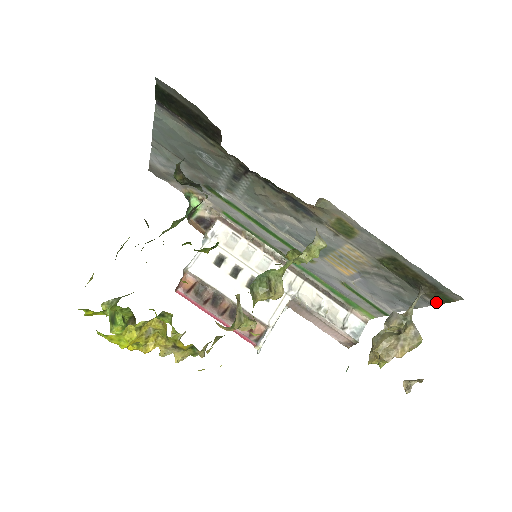
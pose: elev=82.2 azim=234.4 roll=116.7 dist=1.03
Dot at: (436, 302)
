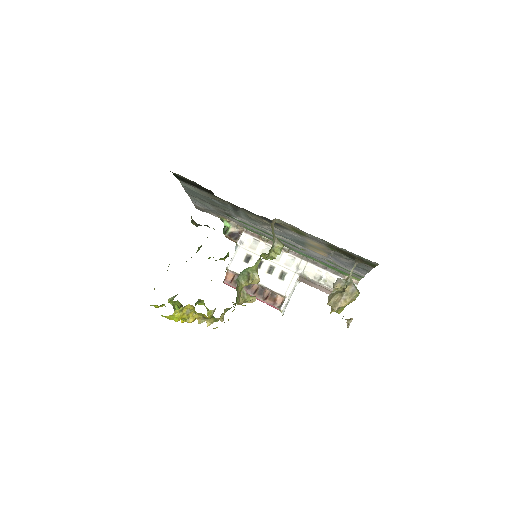
Dot at: (372, 267)
